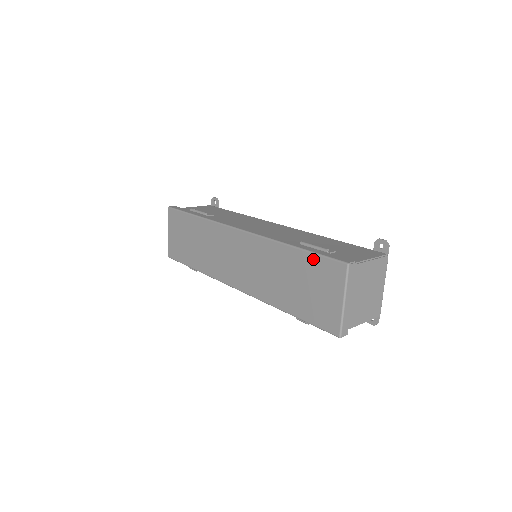
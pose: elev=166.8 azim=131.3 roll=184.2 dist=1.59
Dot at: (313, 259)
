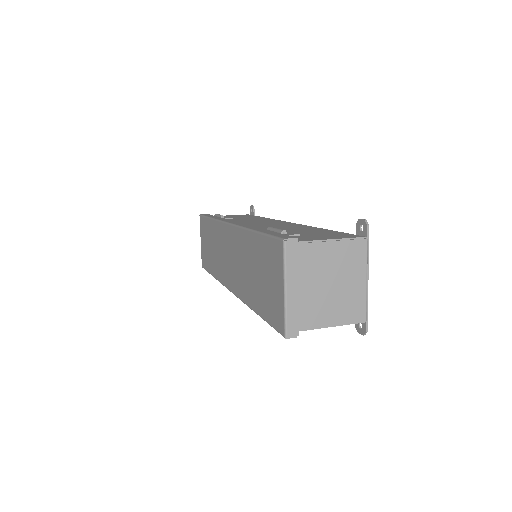
Dot at: (264, 242)
